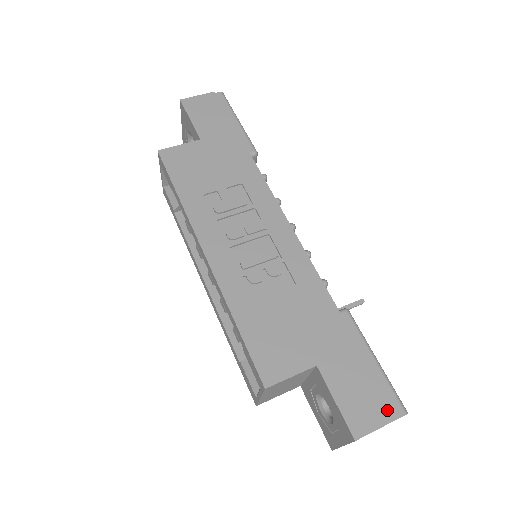
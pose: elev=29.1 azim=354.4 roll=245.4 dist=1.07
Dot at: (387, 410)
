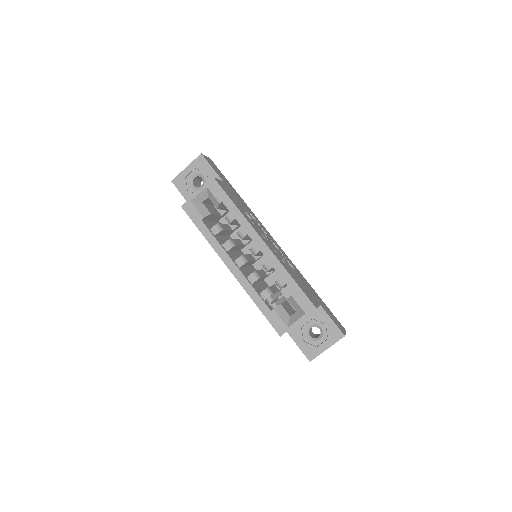
Dot at: (343, 327)
